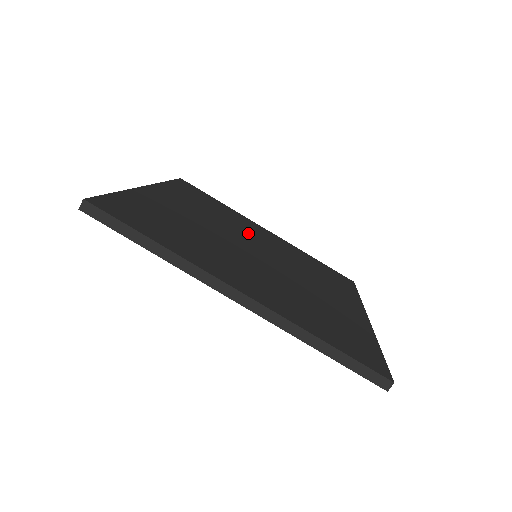
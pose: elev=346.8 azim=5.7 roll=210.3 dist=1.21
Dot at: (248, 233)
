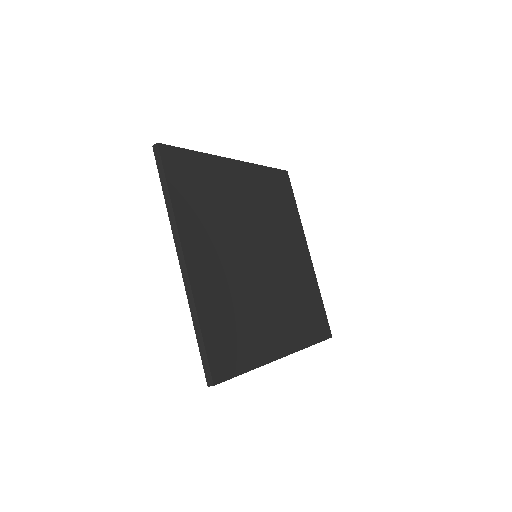
Dot at: (278, 240)
